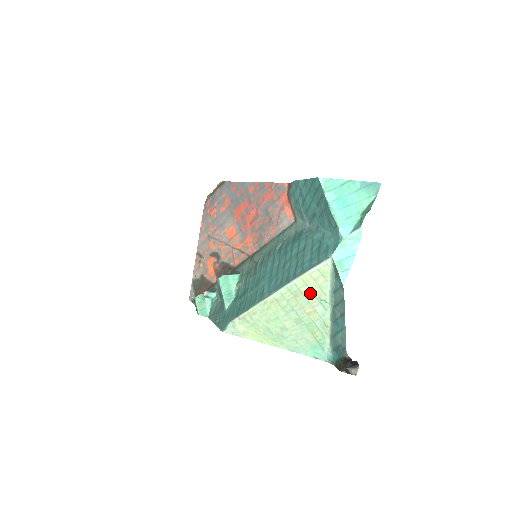
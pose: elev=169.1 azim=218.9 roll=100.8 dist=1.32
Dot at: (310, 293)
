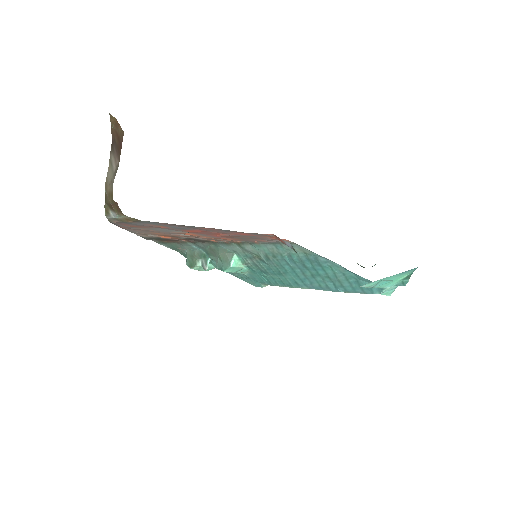
Dot at: occluded
